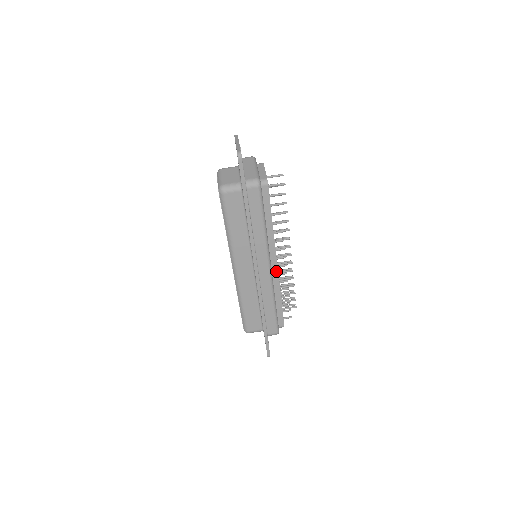
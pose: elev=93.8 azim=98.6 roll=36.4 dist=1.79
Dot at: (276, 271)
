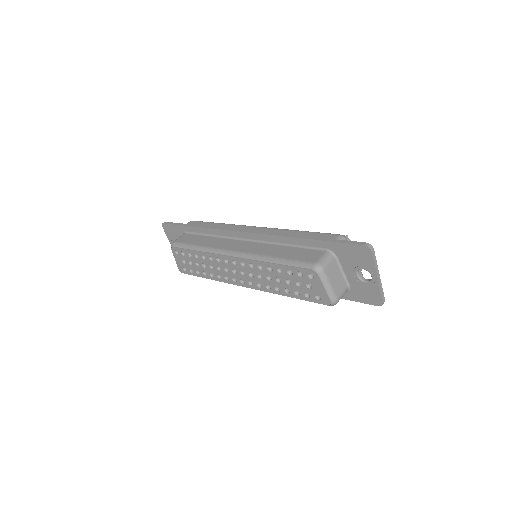
Dot at: occluded
